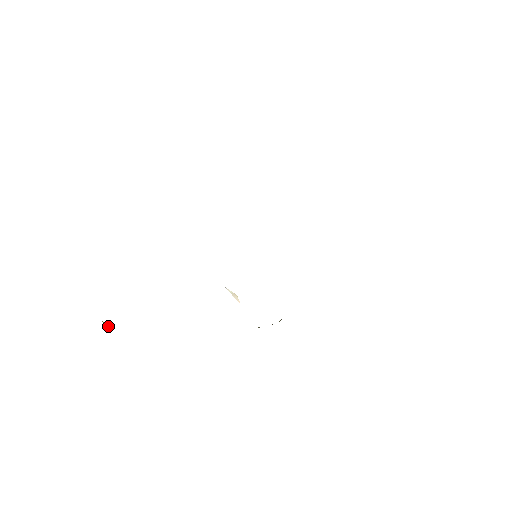
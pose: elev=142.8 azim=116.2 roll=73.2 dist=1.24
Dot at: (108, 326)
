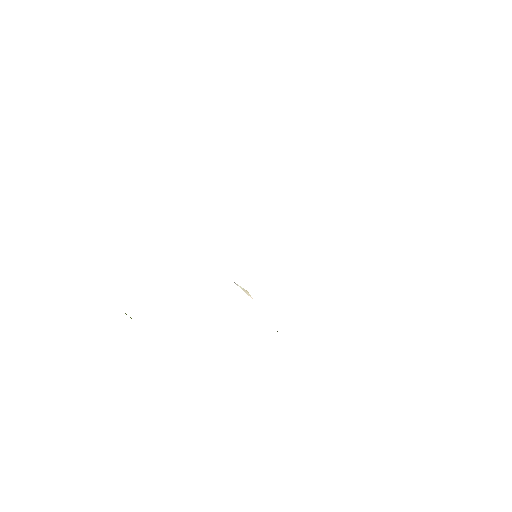
Dot at: occluded
